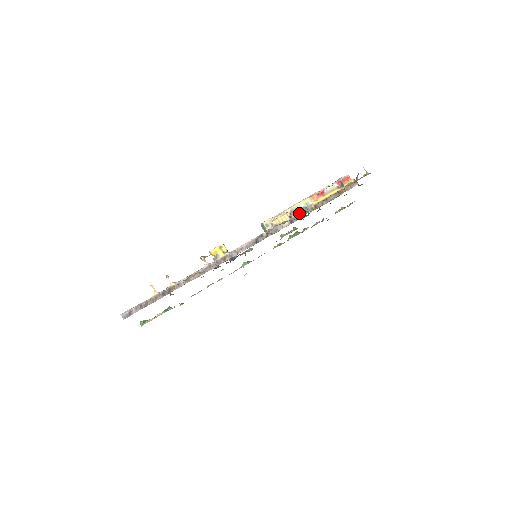
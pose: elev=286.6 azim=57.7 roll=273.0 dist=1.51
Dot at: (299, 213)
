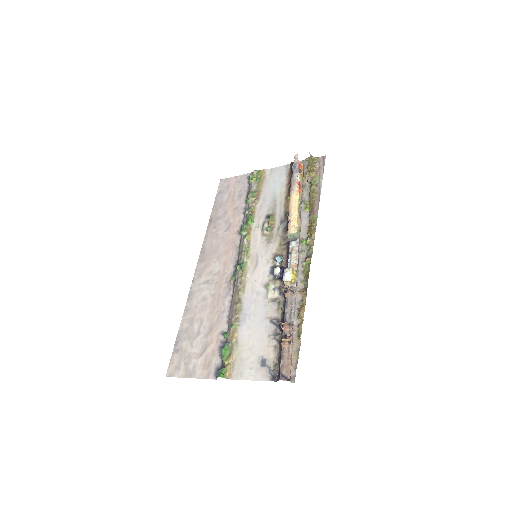
Dot at: occluded
